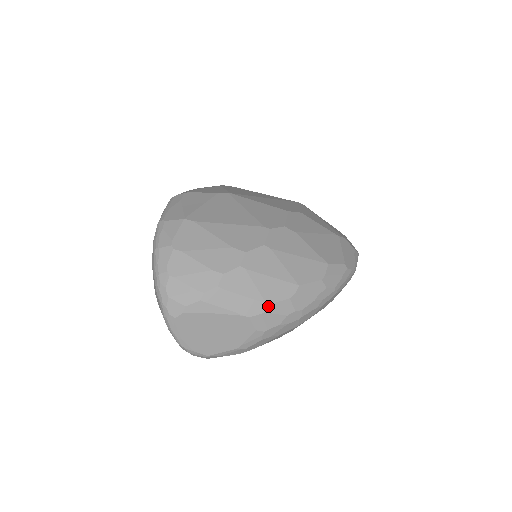
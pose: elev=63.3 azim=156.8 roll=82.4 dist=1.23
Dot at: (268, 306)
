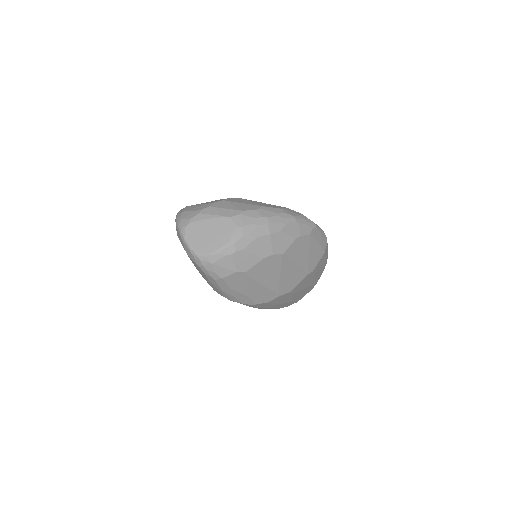
Dot at: (242, 212)
